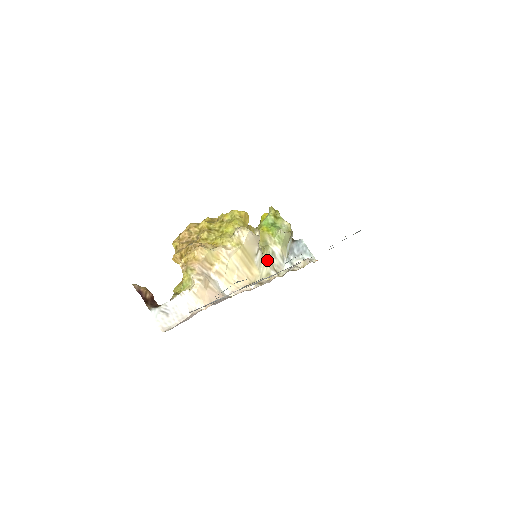
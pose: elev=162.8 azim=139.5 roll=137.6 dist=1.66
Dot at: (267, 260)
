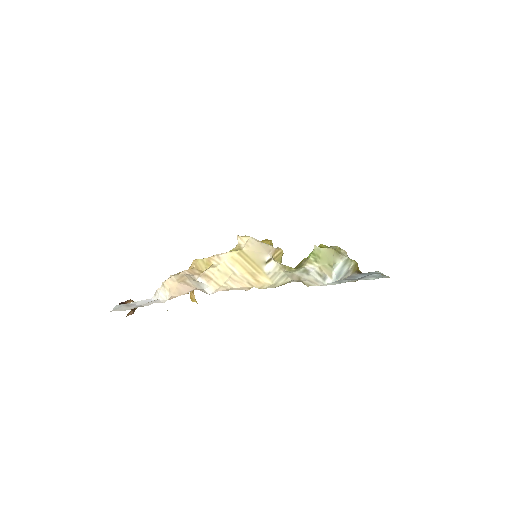
Dot at: (291, 274)
